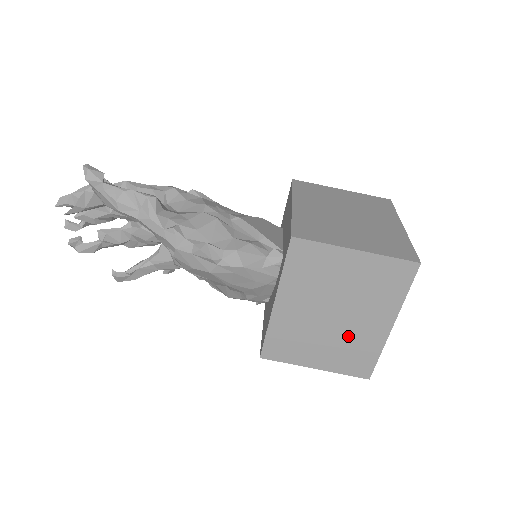
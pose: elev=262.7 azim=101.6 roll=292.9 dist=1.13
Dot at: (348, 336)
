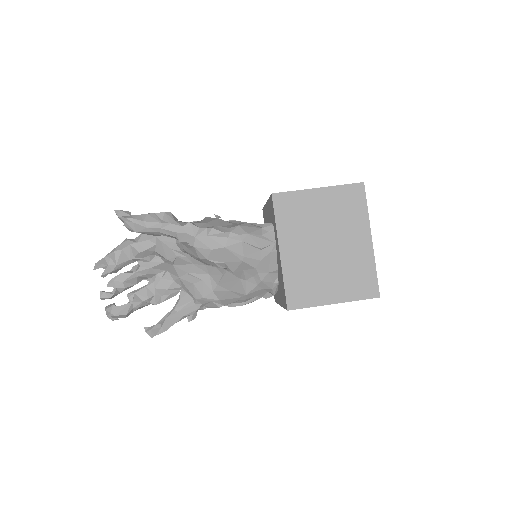
Dot at: (345, 261)
